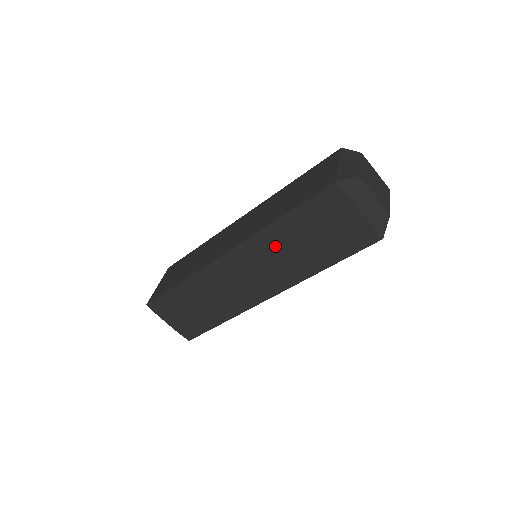
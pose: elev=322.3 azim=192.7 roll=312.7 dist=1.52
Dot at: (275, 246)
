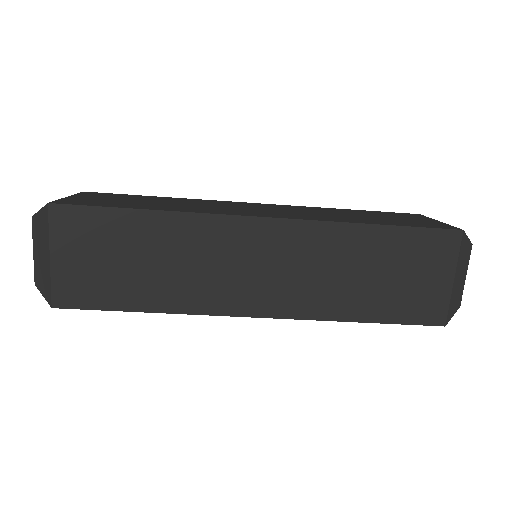
Dot at: (333, 253)
